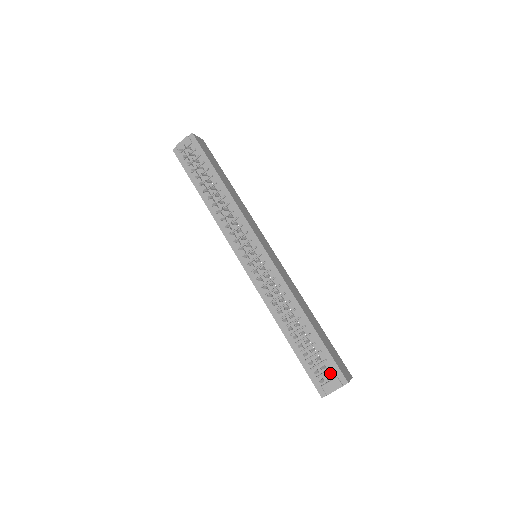
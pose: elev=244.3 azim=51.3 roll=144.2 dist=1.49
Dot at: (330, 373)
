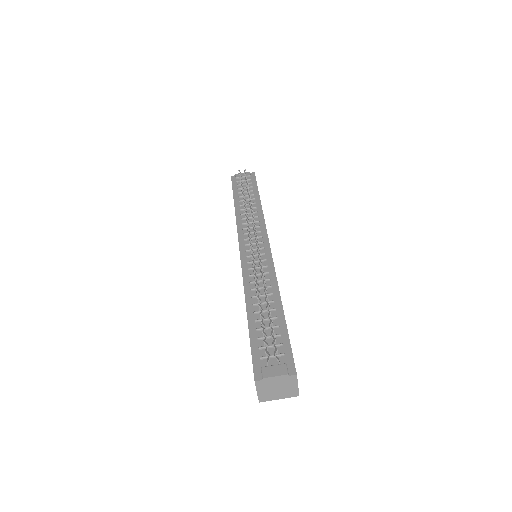
Dot at: (279, 359)
